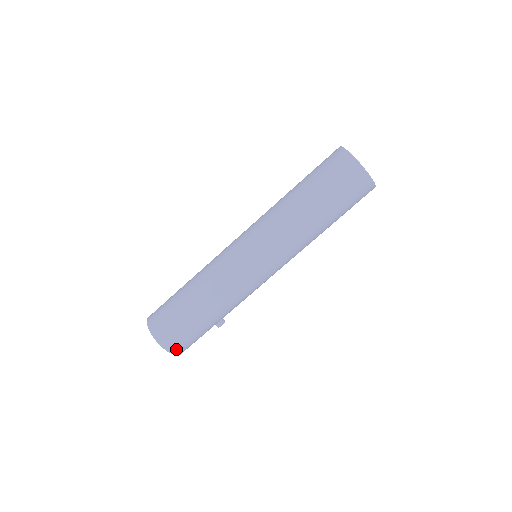
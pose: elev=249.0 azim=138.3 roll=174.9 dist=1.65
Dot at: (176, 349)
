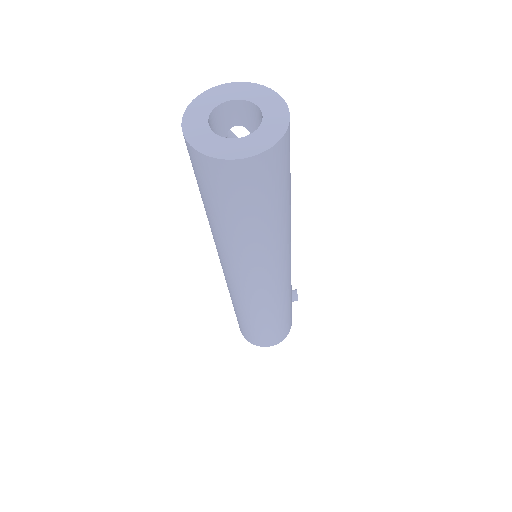
Dot at: (280, 339)
